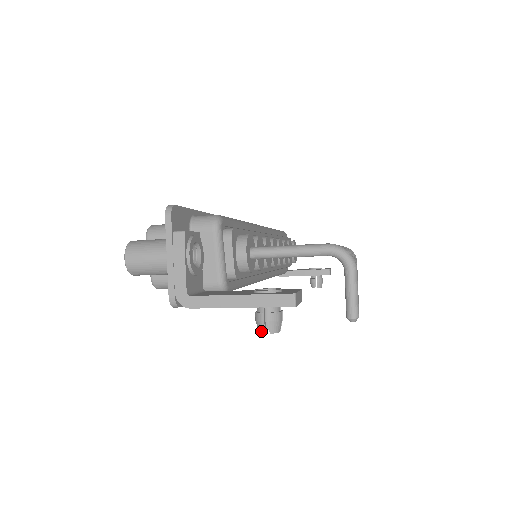
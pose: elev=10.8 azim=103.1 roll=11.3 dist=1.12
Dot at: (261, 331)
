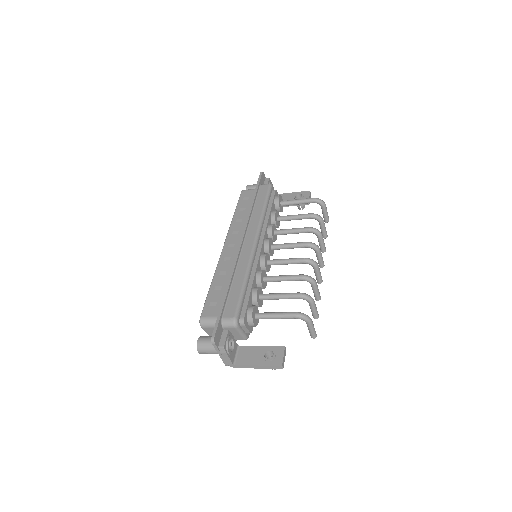
Dot at: occluded
